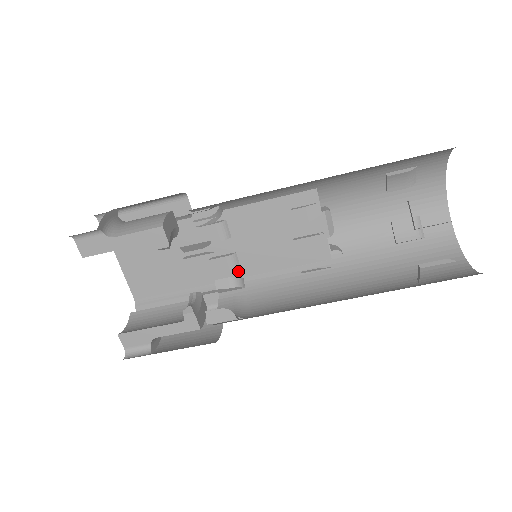
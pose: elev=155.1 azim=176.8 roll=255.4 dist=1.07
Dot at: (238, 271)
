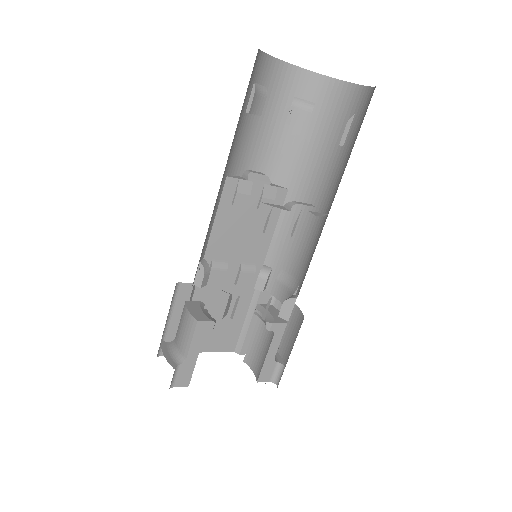
Dot at: (256, 267)
